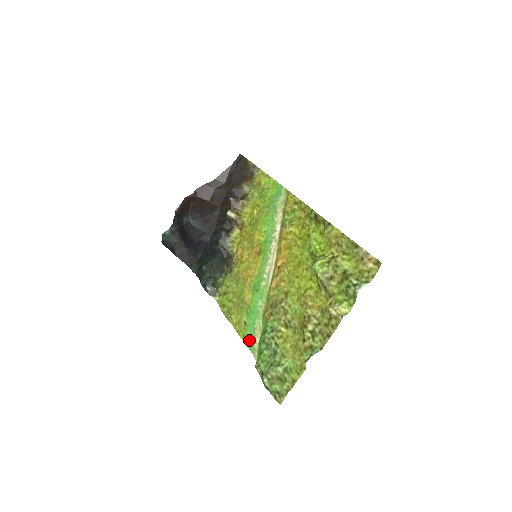
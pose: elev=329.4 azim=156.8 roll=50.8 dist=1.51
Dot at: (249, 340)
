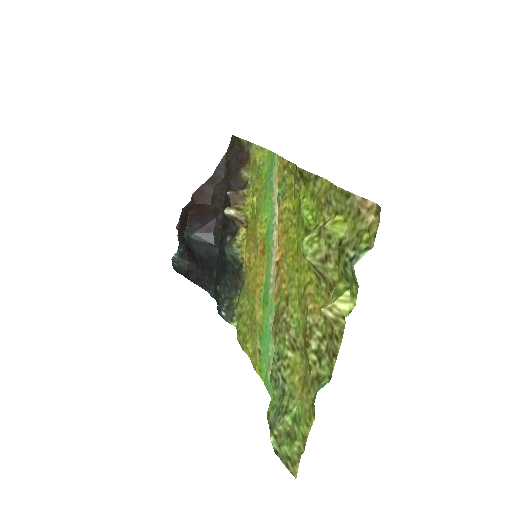
Dot at: (265, 376)
